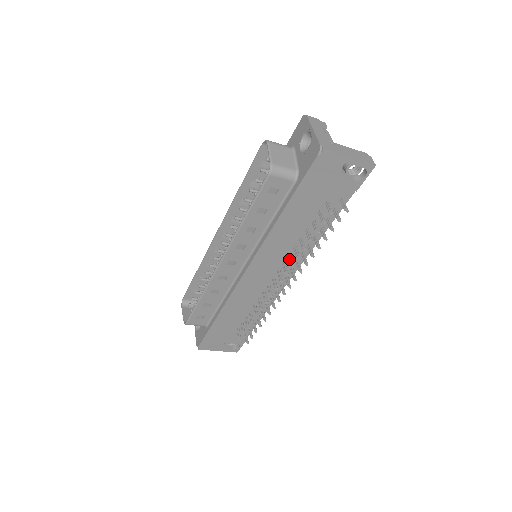
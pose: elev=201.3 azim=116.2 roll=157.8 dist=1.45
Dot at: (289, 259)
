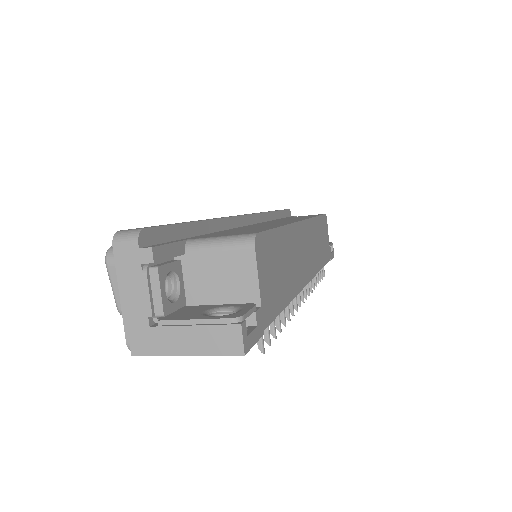
Dot at: occluded
